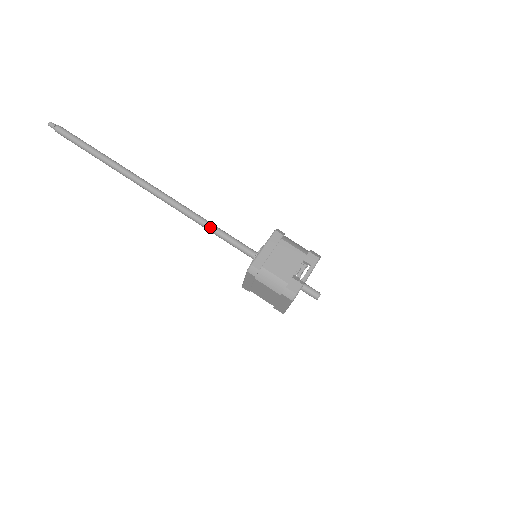
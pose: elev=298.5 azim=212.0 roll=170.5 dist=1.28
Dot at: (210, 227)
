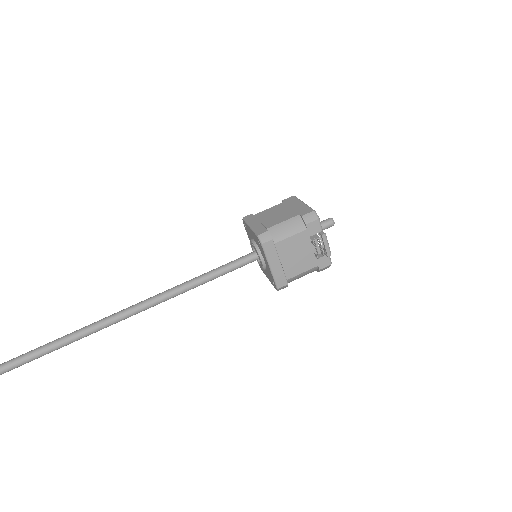
Dot at: occluded
